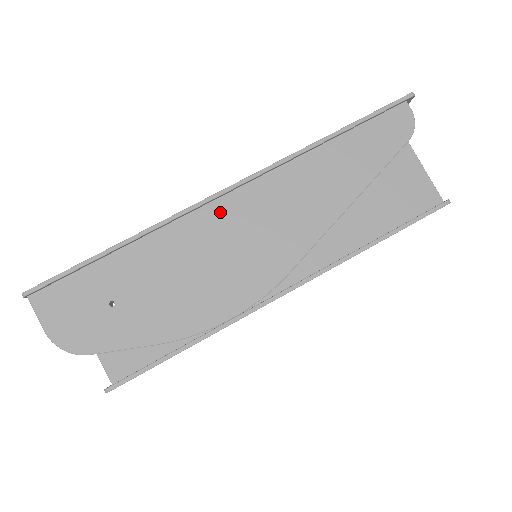
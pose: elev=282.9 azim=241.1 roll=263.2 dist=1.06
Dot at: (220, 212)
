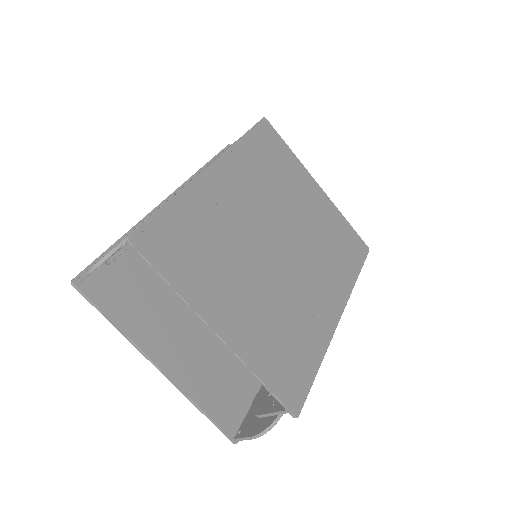
Dot at: occluded
